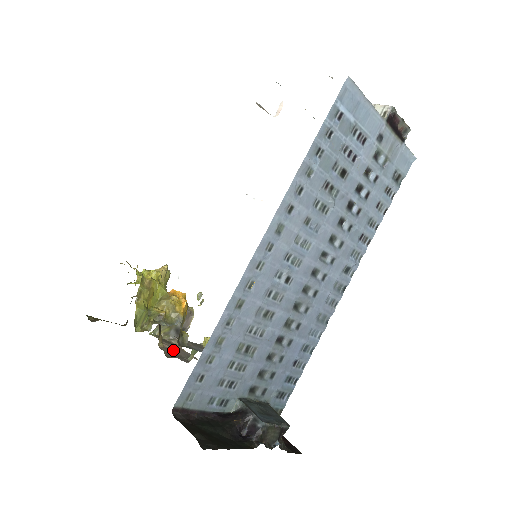
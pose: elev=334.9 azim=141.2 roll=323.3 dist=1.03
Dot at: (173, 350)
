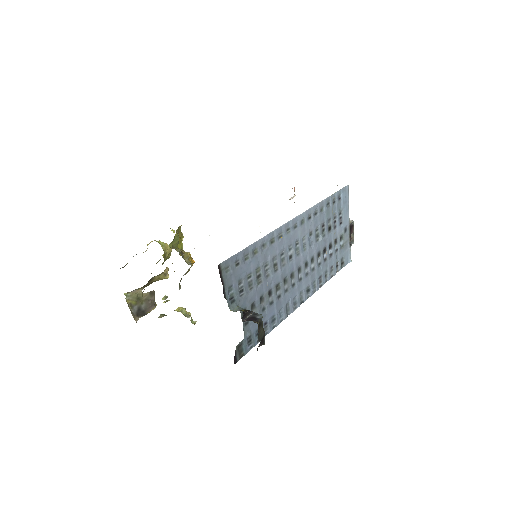
Dot at: occluded
